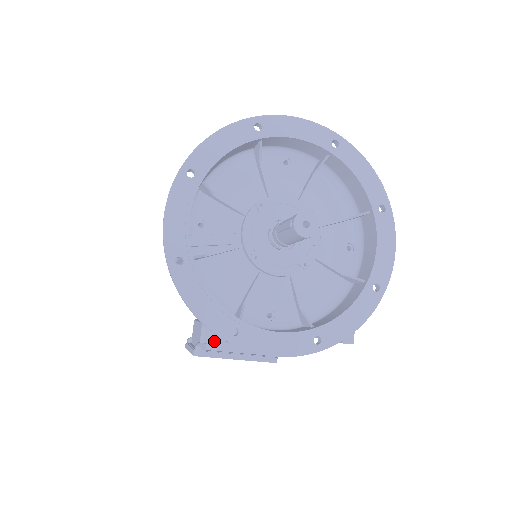
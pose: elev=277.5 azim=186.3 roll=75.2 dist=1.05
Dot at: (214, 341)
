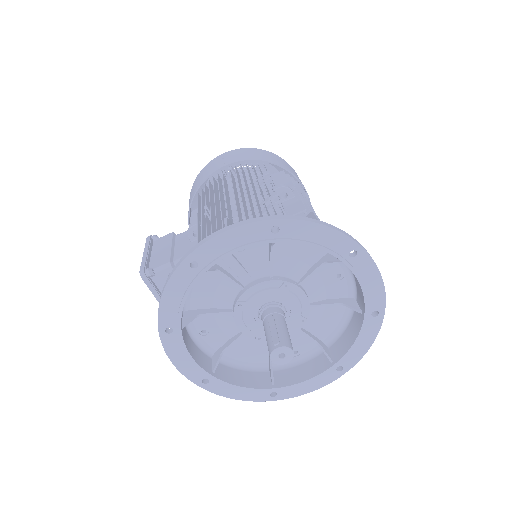
Dot at: (162, 279)
